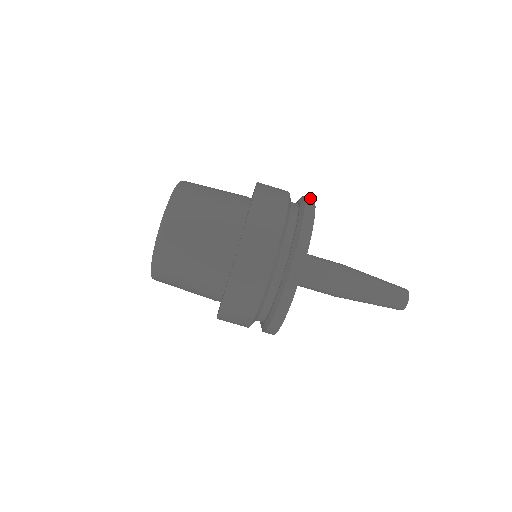
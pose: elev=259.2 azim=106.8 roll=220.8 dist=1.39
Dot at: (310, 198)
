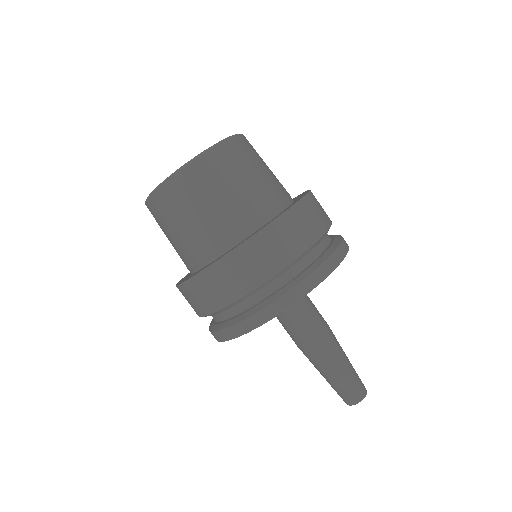
Dot at: (346, 247)
